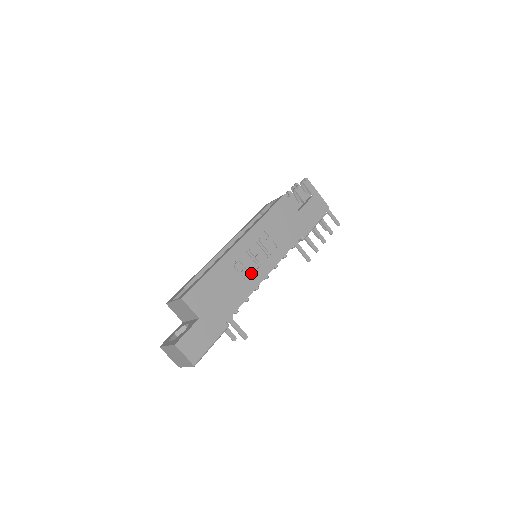
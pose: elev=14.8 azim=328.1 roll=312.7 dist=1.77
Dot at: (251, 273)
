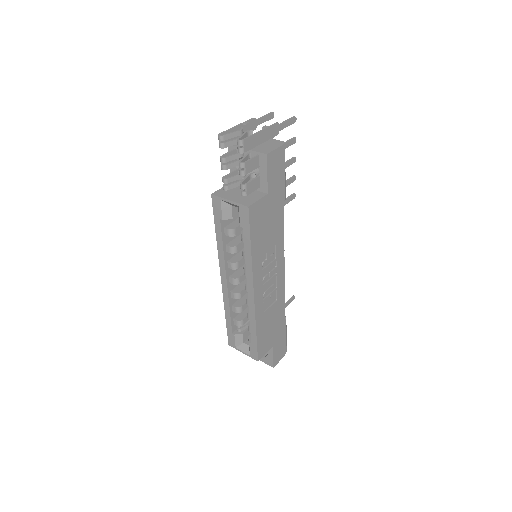
Dot at: (275, 285)
